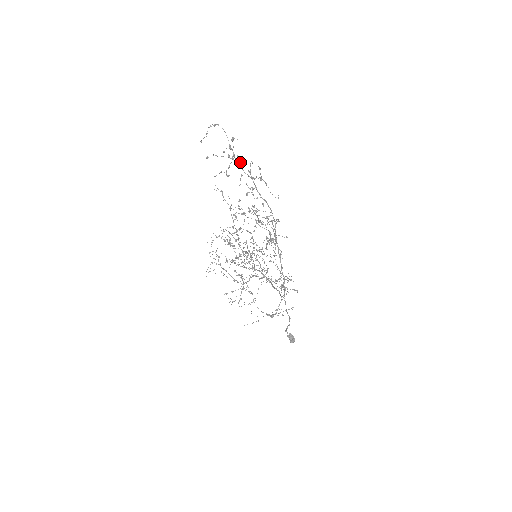
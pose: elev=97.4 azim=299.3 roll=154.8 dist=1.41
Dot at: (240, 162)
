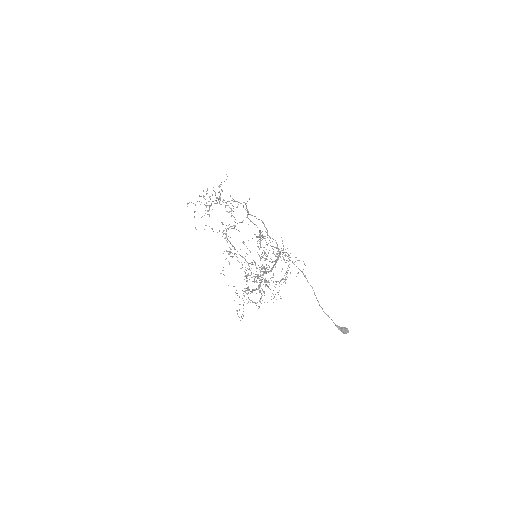
Dot at: (207, 193)
